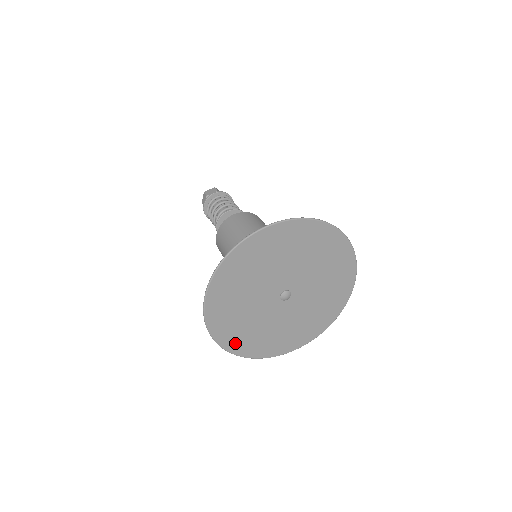
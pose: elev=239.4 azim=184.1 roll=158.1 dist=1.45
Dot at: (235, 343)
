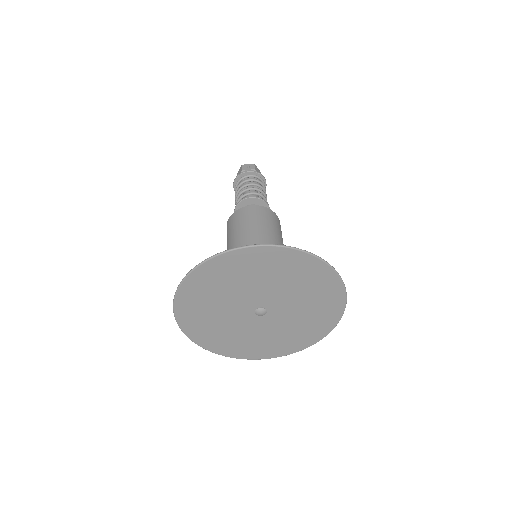
Dot at: (259, 353)
